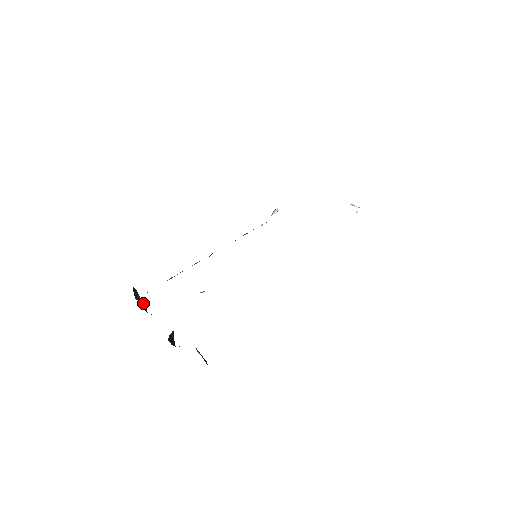
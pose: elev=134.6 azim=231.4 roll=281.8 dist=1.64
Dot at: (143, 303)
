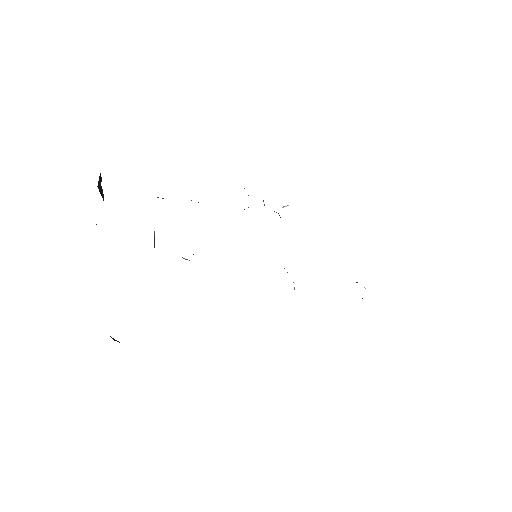
Dot at: occluded
